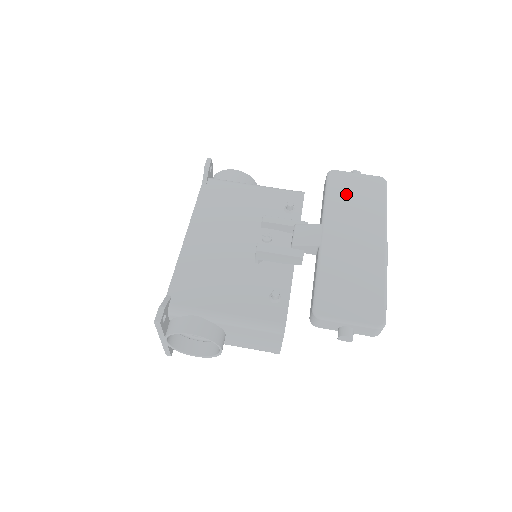
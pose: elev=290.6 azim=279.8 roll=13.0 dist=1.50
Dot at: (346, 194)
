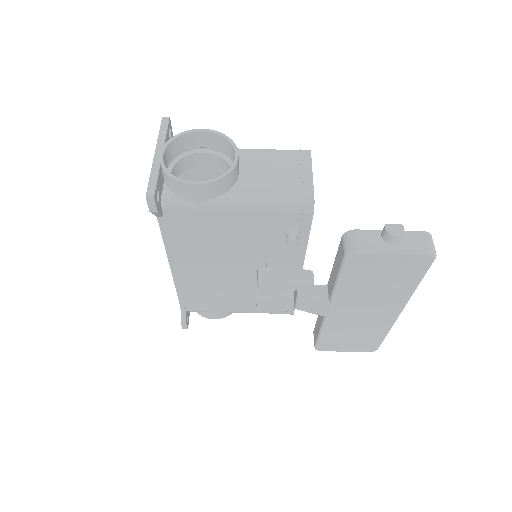
Dot at: (367, 278)
